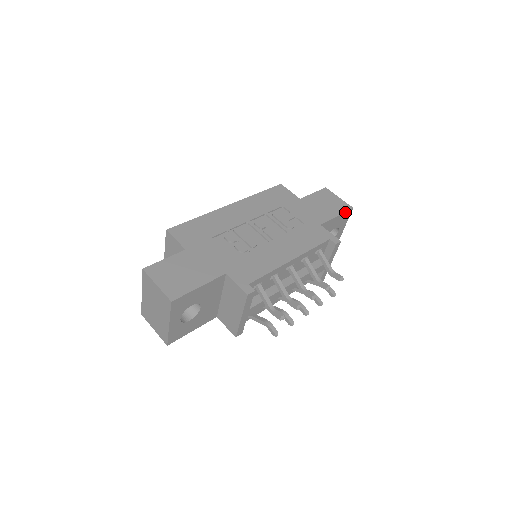
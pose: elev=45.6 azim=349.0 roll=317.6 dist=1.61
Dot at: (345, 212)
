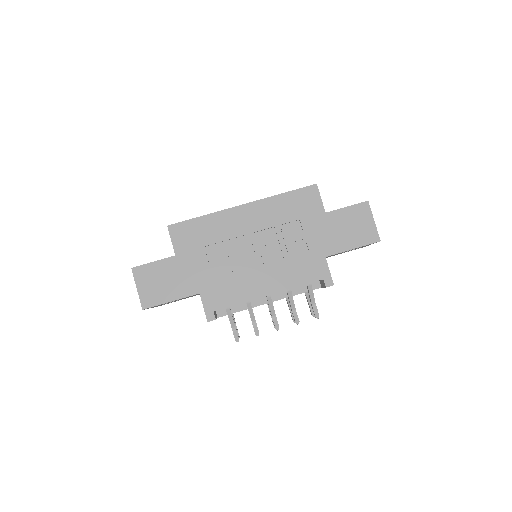
Dot at: occluded
